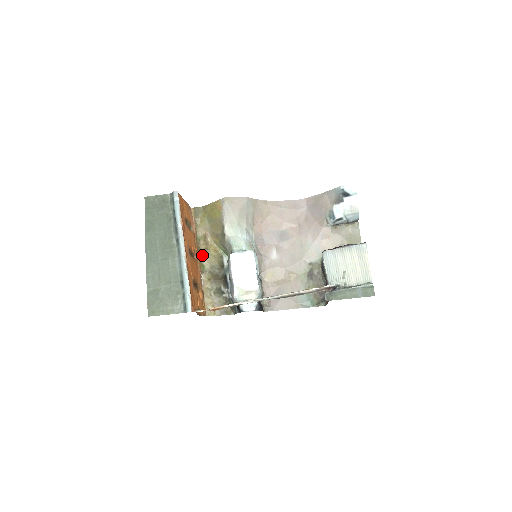
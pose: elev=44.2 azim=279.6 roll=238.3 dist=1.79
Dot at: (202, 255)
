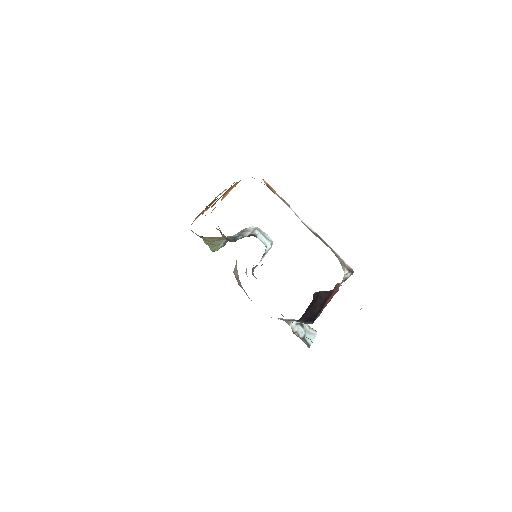
Dot at: occluded
